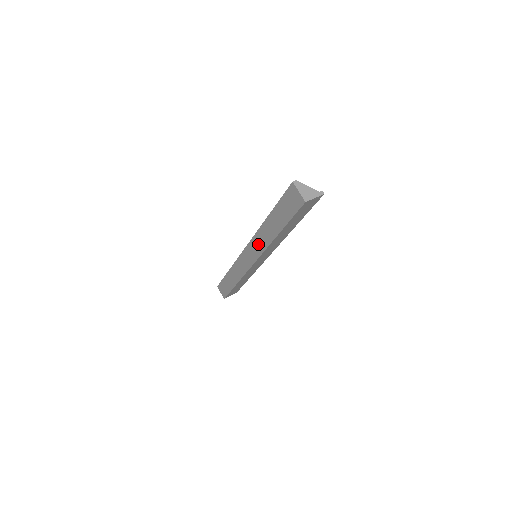
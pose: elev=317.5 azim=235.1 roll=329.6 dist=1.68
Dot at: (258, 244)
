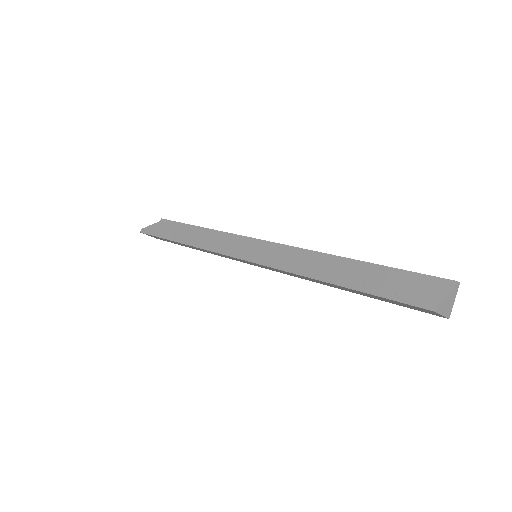
Dot at: (283, 272)
